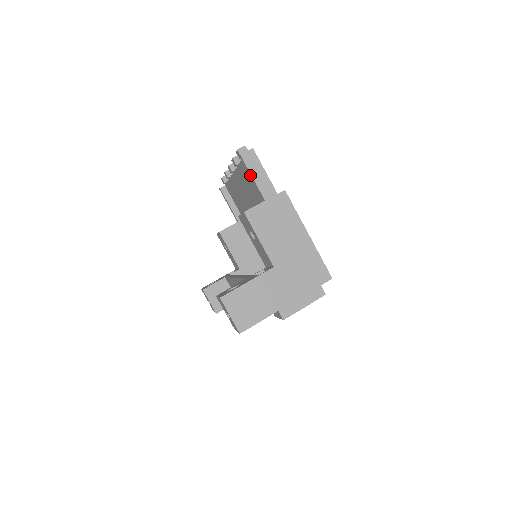
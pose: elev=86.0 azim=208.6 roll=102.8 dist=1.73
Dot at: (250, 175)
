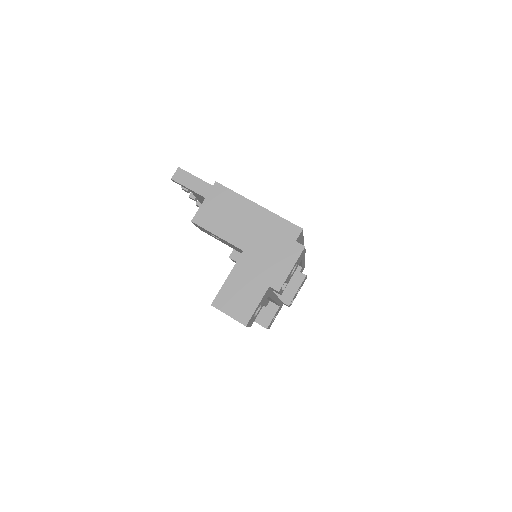
Dot at: occluded
